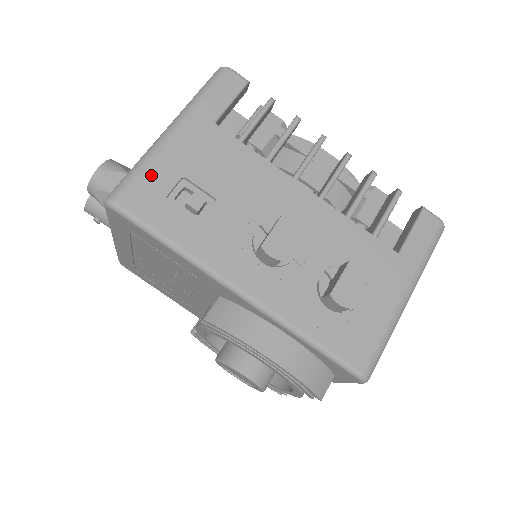
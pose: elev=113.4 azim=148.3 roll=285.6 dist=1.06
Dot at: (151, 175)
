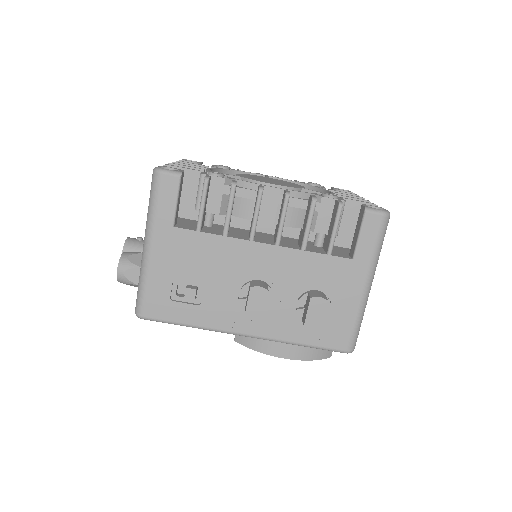
Dot at: (153, 288)
